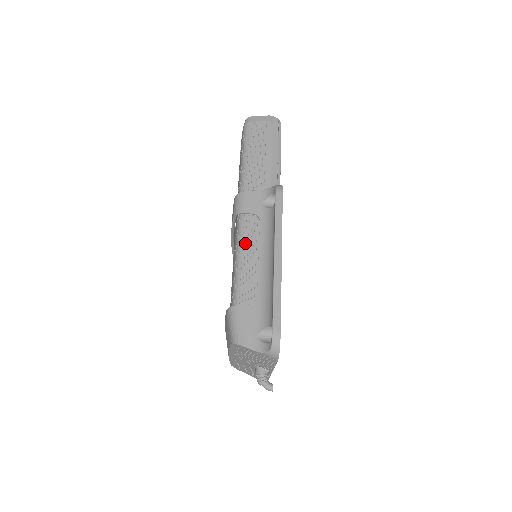
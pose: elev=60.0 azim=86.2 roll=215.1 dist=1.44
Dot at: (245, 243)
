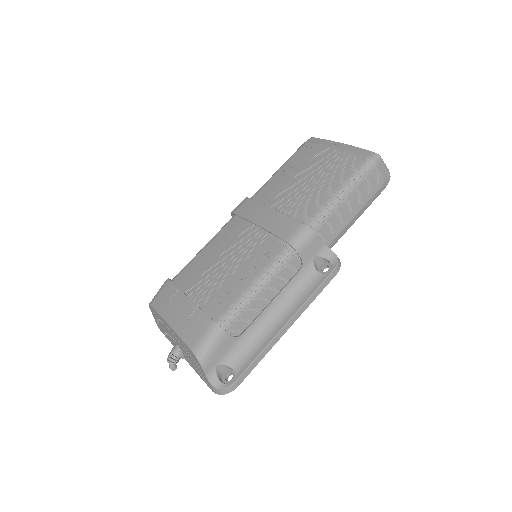
Dot at: (274, 278)
